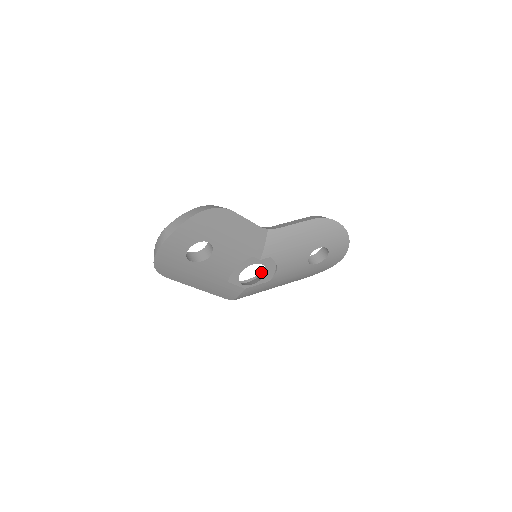
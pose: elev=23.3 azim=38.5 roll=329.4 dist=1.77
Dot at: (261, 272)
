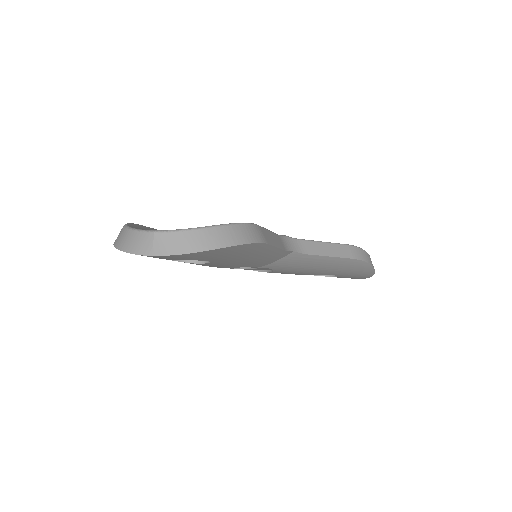
Dot at: occluded
